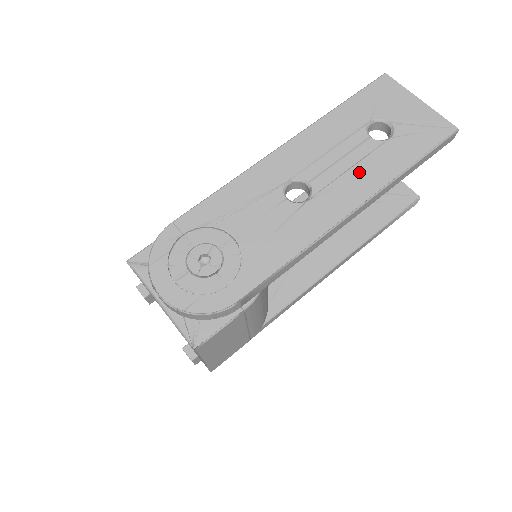
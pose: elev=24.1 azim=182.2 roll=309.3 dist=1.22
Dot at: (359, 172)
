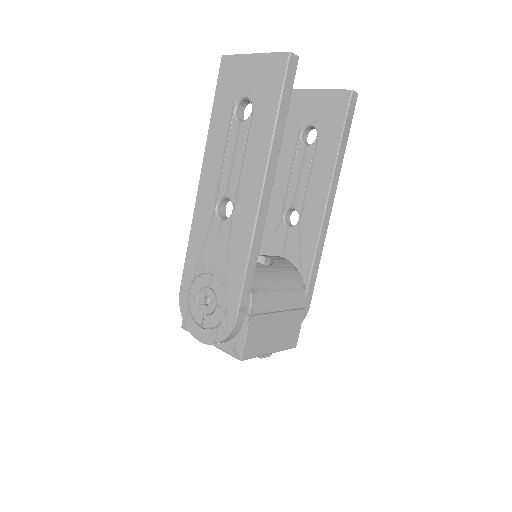
Dot at: (248, 159)
